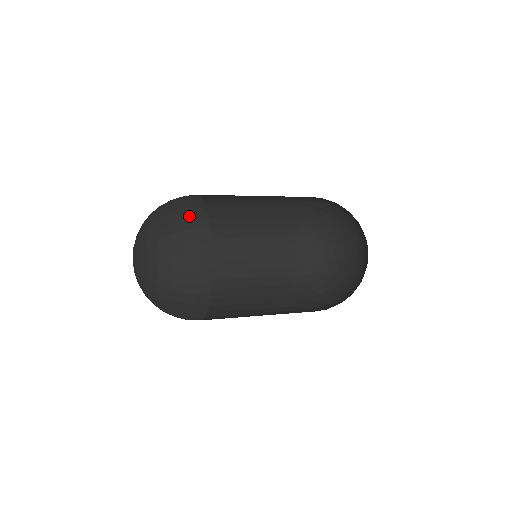
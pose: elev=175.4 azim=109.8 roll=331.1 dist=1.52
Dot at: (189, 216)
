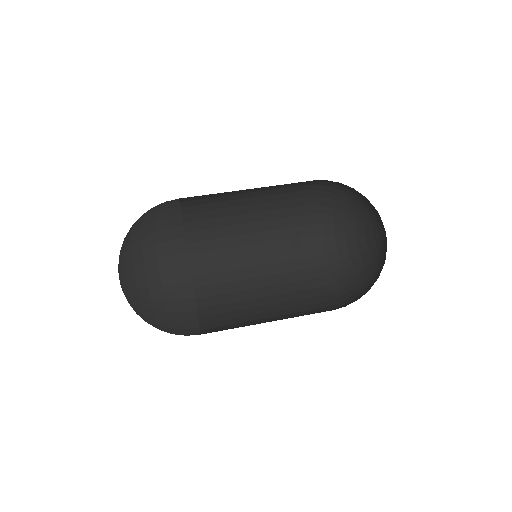
Dot at: (171, 282)
